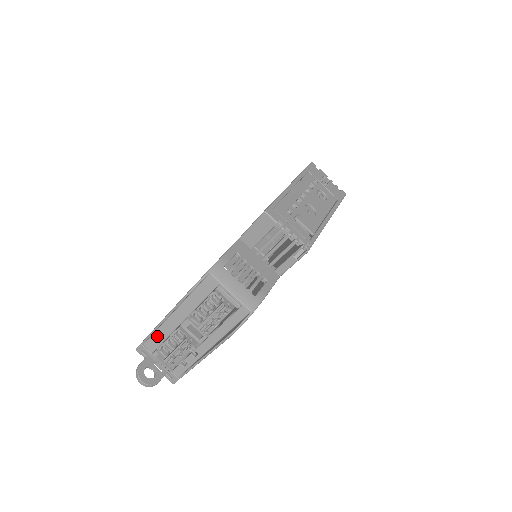
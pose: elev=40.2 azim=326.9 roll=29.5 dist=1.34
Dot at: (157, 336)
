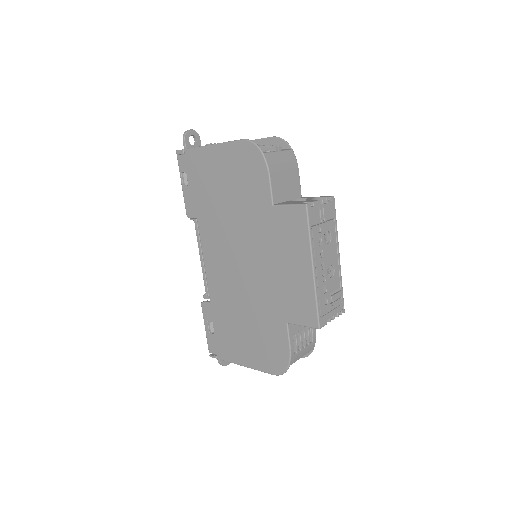
Dot at: occluded
